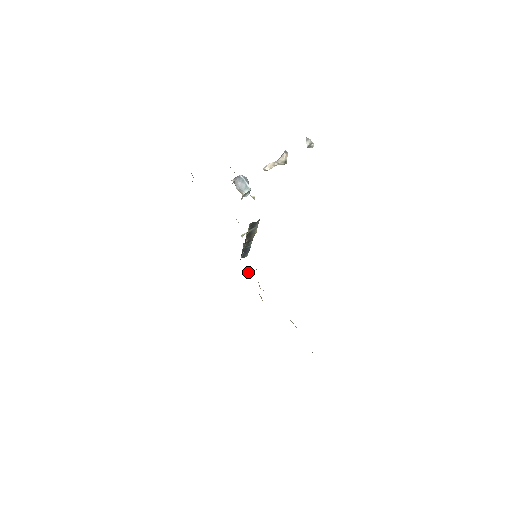
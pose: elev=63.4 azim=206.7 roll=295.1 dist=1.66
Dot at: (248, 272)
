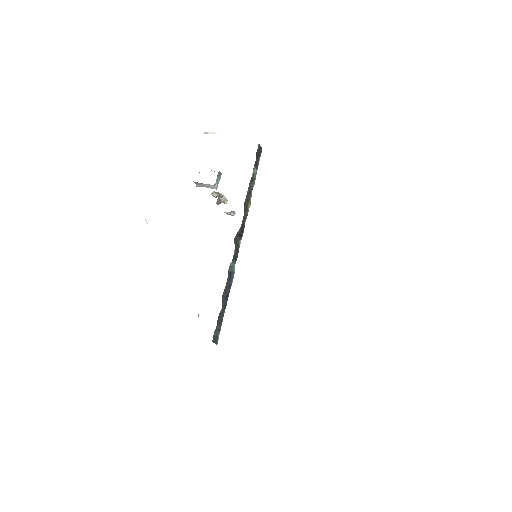
Dot at: occluded
